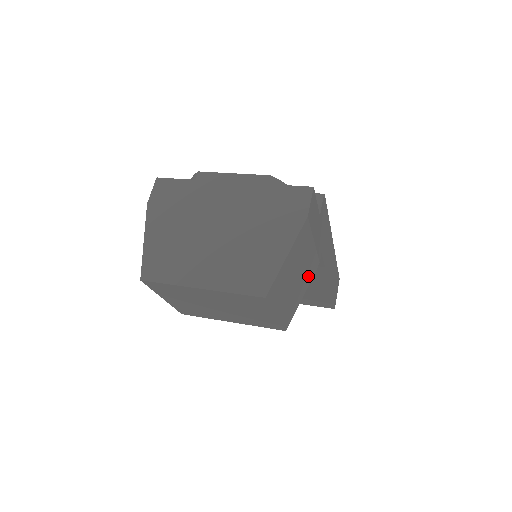
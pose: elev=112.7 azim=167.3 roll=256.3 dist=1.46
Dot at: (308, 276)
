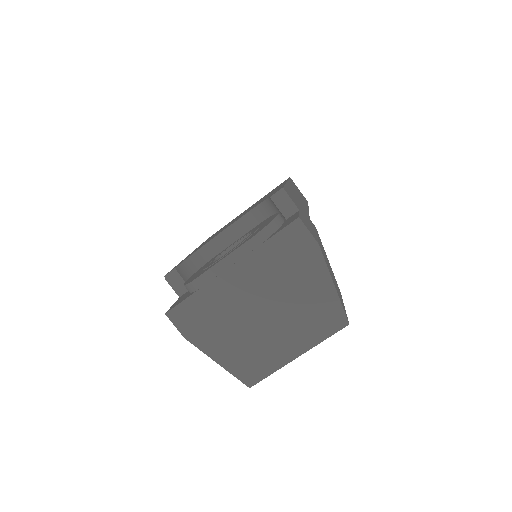
Dot at: occluded
